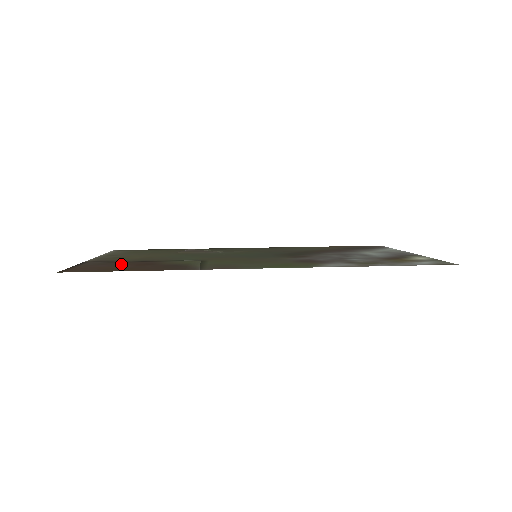
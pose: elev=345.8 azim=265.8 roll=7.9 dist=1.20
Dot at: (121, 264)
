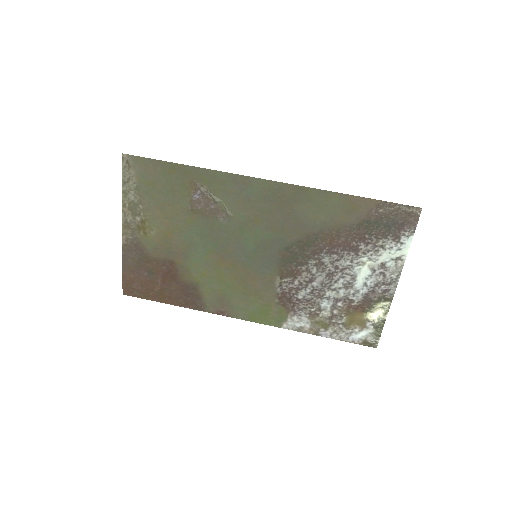
Dot at: (153, 271)
